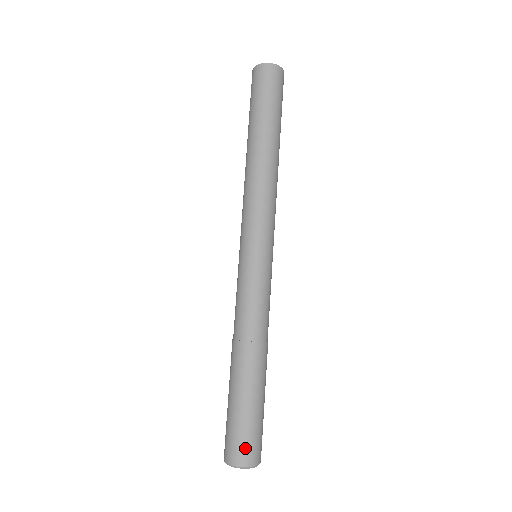
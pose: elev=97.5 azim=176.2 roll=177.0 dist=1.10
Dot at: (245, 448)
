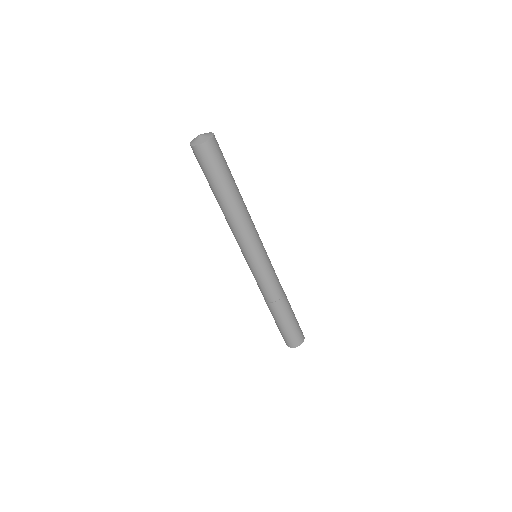
Dot at: (290, 342)
